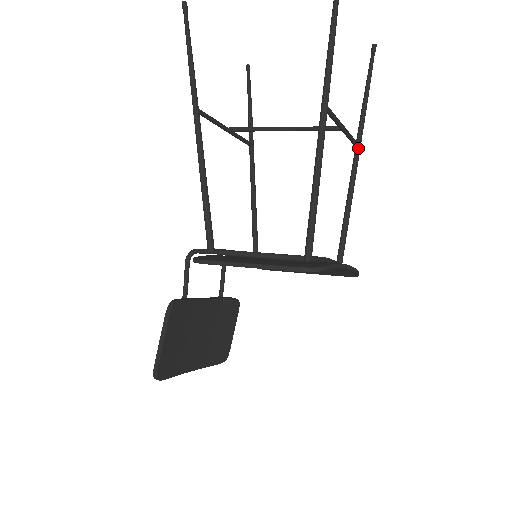
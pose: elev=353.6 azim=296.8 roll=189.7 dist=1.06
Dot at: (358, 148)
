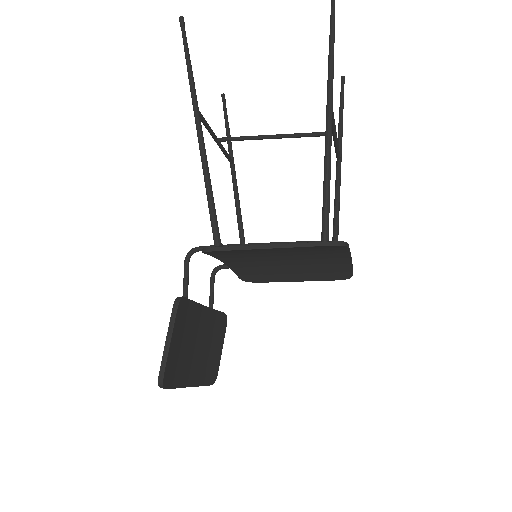
Dot at: (340, 160)
